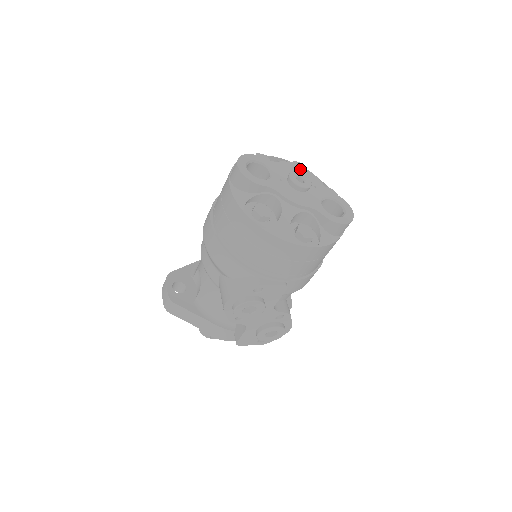
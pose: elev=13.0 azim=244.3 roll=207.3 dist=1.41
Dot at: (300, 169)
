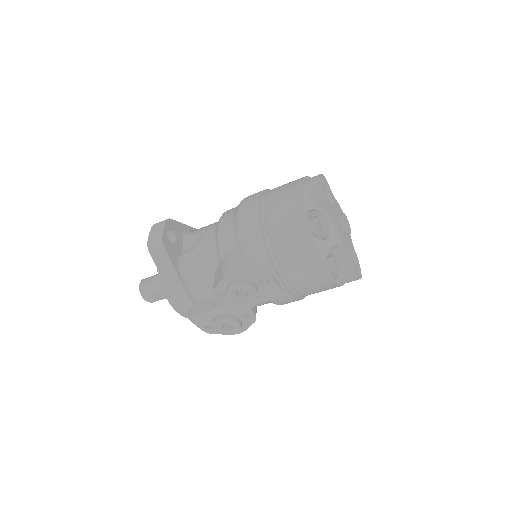
Dot at: occluded
